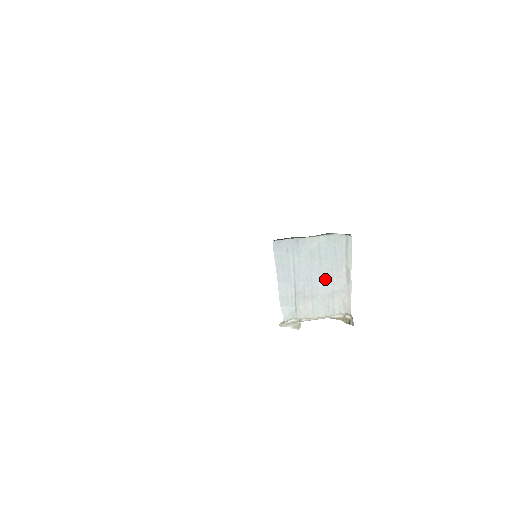
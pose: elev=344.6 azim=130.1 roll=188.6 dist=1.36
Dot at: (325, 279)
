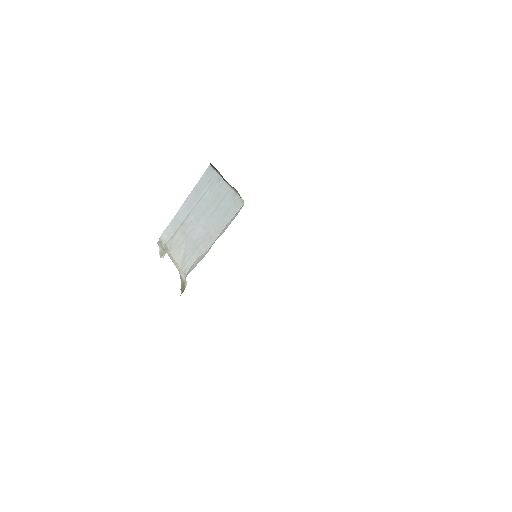
Dot at: (204, 230)
